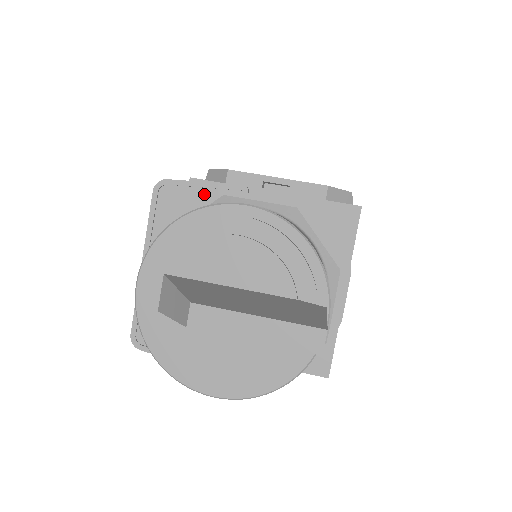
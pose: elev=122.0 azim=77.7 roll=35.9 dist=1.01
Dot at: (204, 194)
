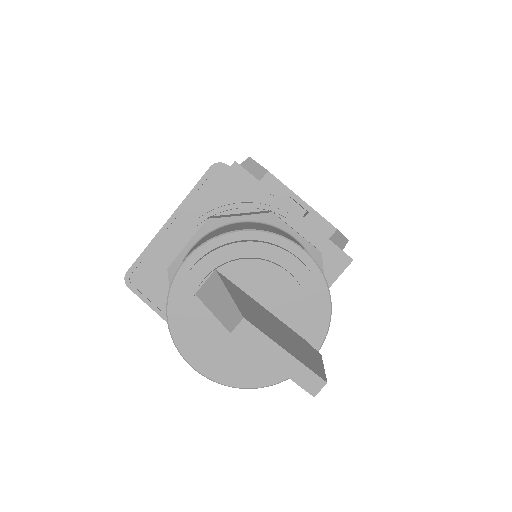
Dot at: (250, 194)
